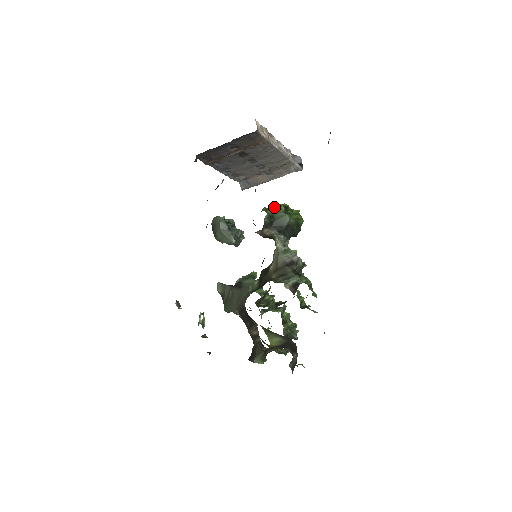
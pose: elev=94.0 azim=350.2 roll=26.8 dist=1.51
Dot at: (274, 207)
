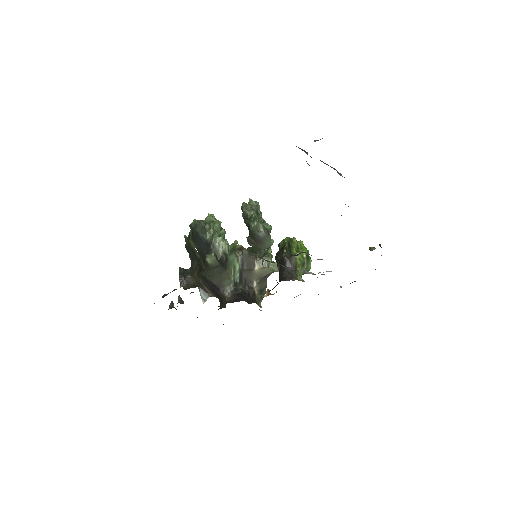
Dot at: (306, 267)
